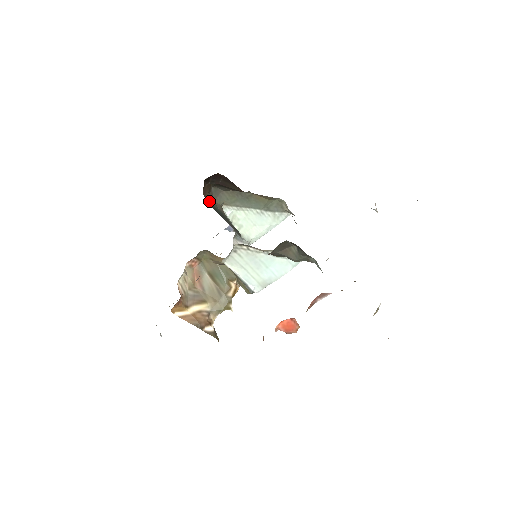
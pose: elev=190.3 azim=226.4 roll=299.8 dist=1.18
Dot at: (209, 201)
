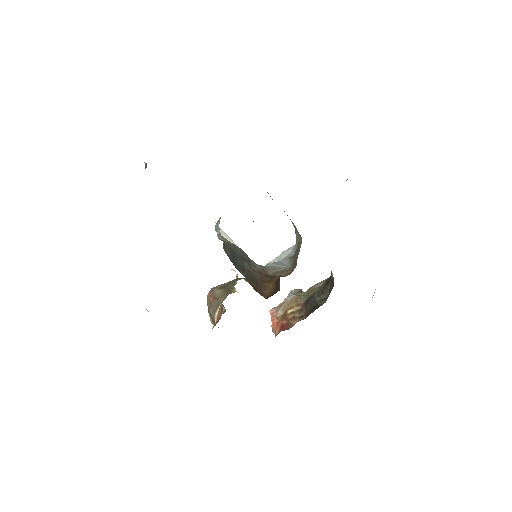
Dot at: (244, 275)
